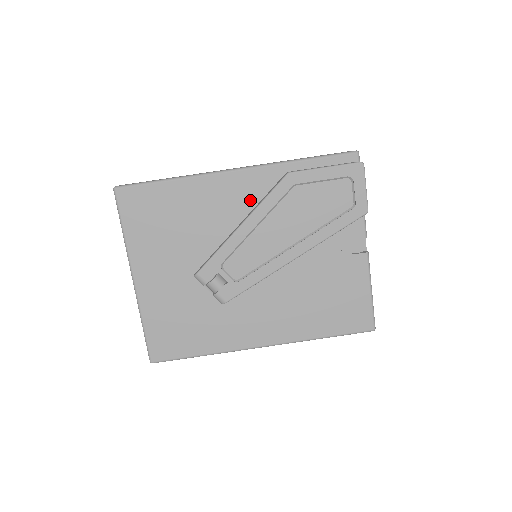
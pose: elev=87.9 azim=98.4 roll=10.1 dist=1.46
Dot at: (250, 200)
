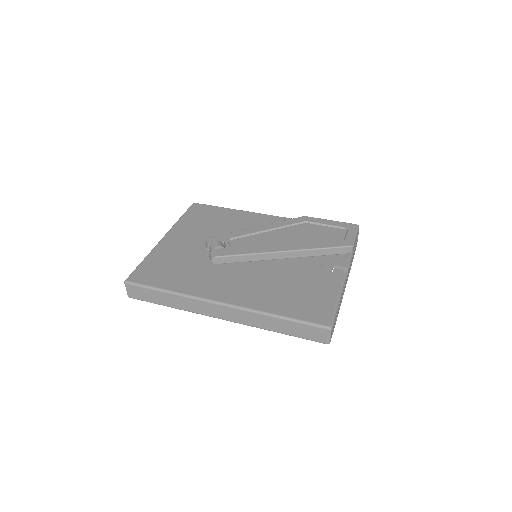
Dot at: occluded
